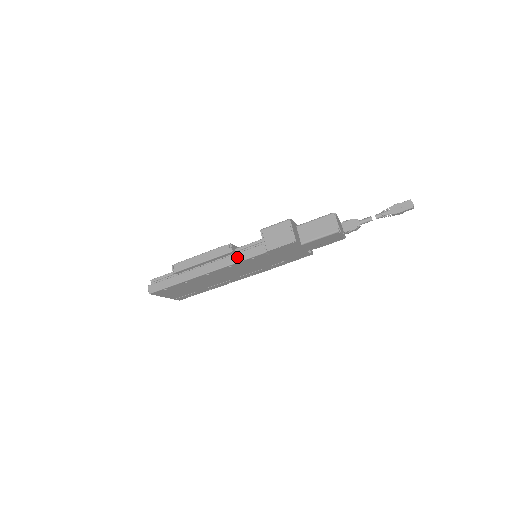
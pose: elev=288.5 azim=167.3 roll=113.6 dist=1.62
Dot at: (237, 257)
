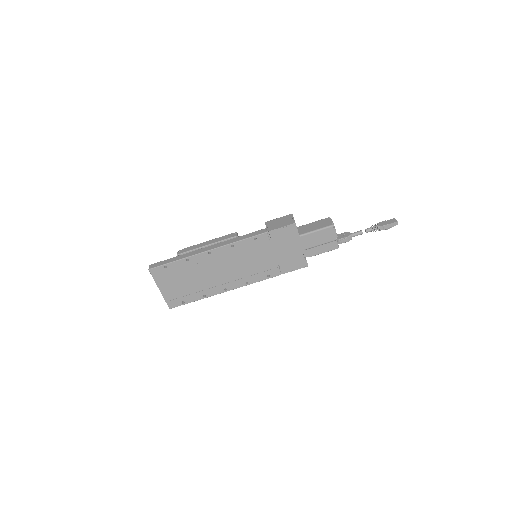
Dot at: (241, 237)
